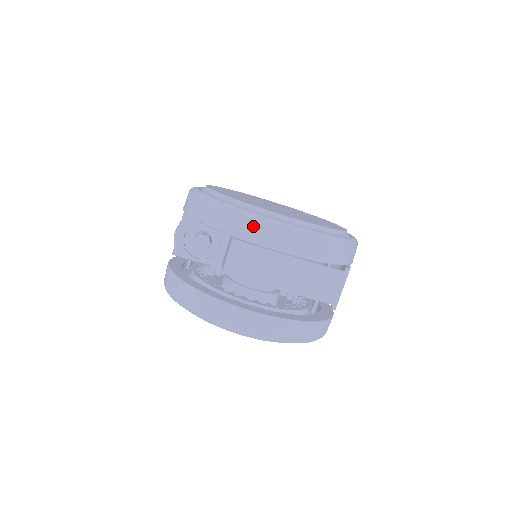
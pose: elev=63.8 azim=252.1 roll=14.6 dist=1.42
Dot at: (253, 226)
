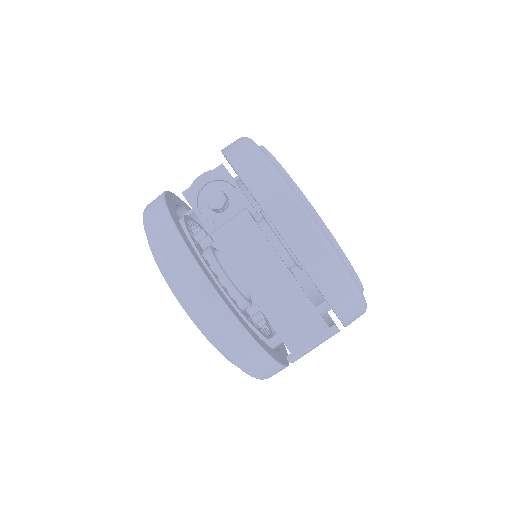
Dot at: (270, 183)
